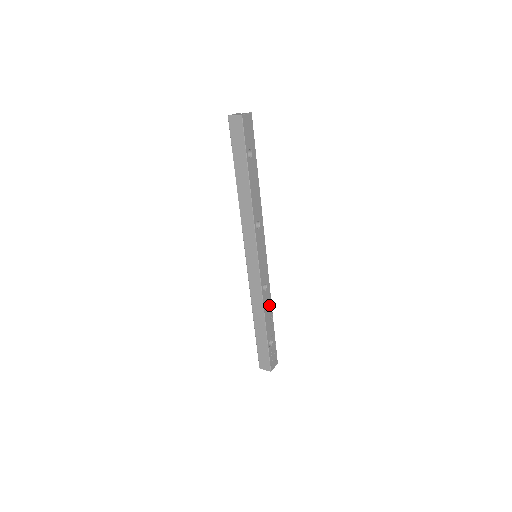
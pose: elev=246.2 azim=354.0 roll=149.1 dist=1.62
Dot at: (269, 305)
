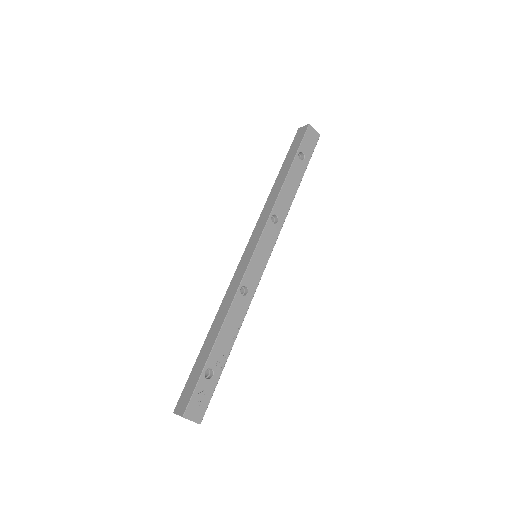
Dot at: (238, 321)
